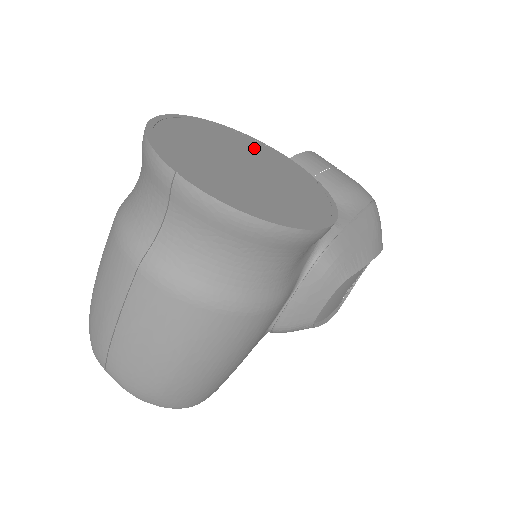
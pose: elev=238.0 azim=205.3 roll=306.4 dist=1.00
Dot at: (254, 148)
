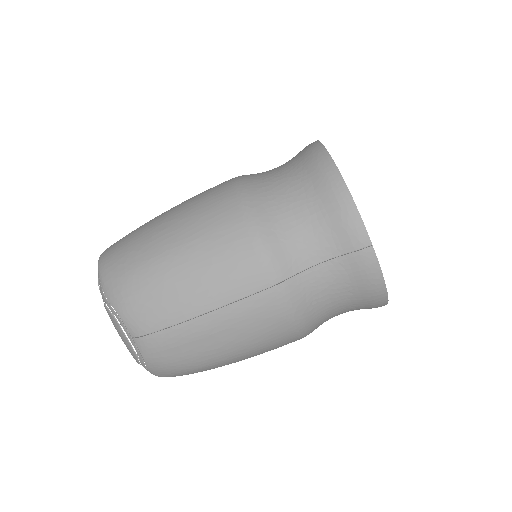
Dot at: occluded
